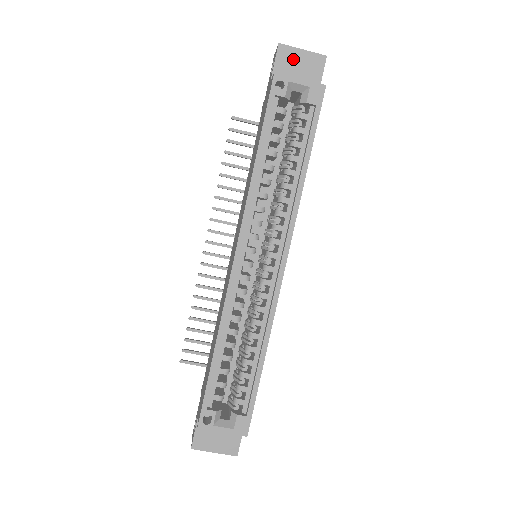
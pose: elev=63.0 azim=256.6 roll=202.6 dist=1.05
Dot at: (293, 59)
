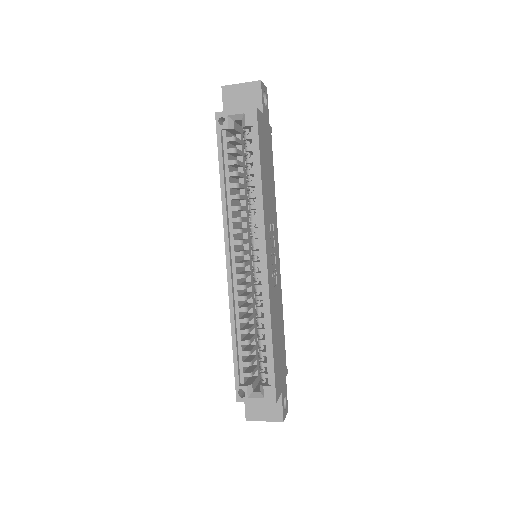
Dot at: (236, 94)
